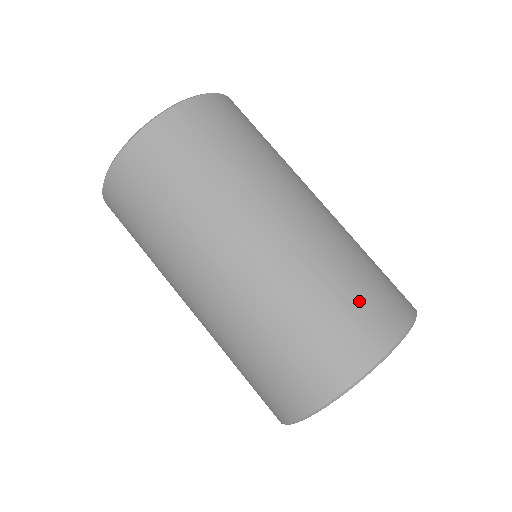
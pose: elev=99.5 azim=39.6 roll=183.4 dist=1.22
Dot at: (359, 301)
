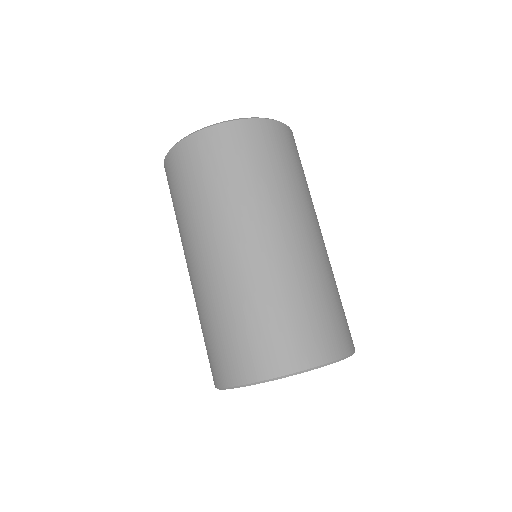
Dot at: (344, 312)
